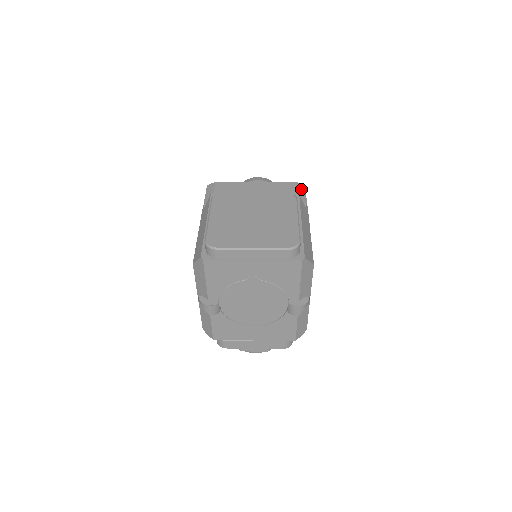
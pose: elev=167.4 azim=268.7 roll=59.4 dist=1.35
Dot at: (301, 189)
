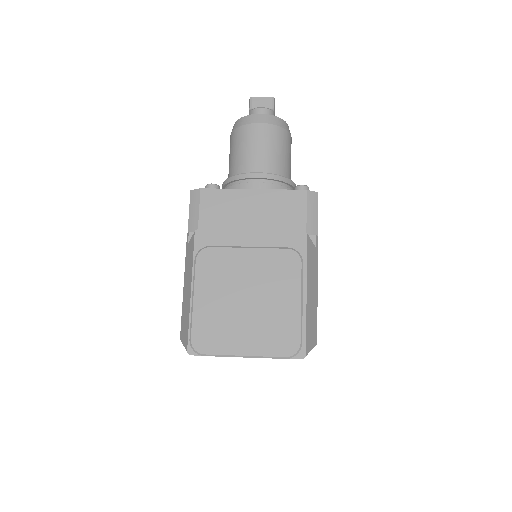
Dot at: (312, 203)
